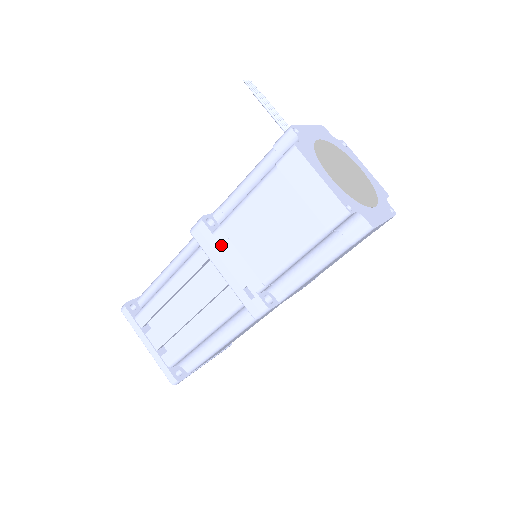
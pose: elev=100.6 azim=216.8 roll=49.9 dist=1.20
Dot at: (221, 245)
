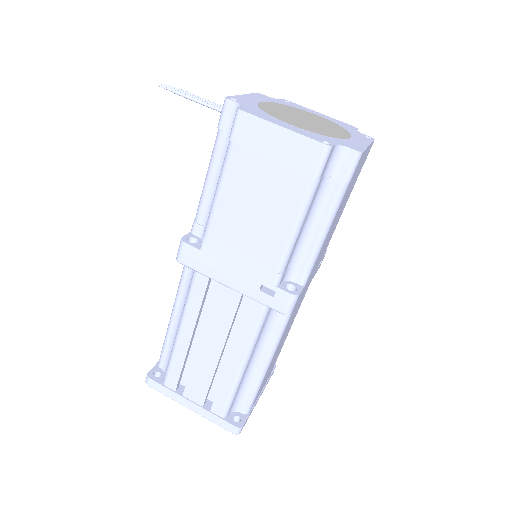
Dot at: (215, 256)
